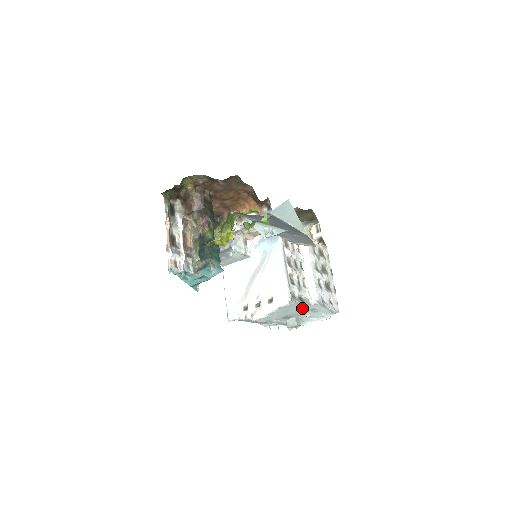
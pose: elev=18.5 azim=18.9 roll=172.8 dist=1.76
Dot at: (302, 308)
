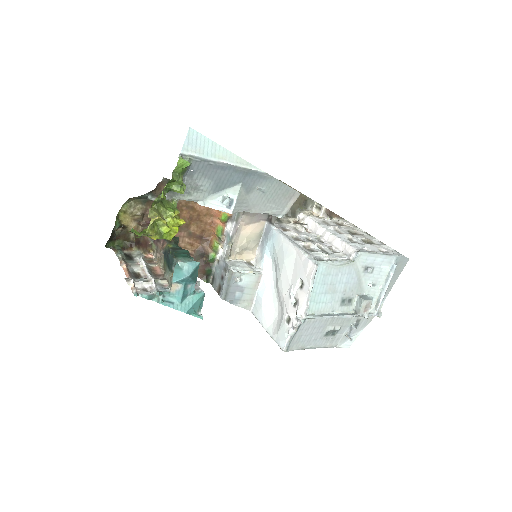
Dot at: (349, 273)
